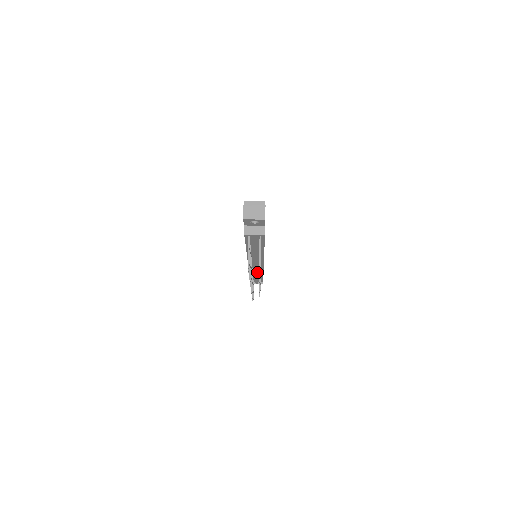
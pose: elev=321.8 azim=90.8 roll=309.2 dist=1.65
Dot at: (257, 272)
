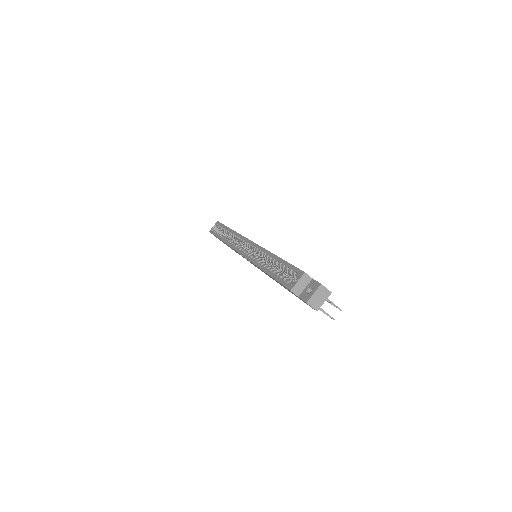
Dot at: occluded
